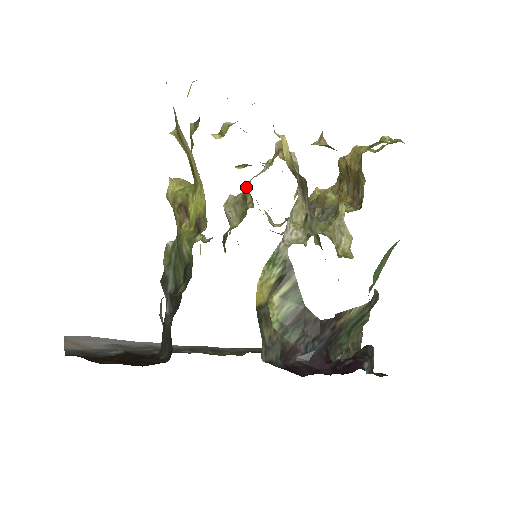
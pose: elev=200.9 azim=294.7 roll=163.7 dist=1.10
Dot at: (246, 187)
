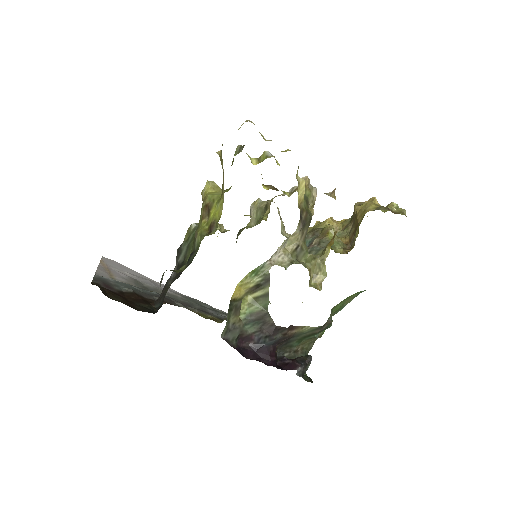
Dot at: (270, 200)
